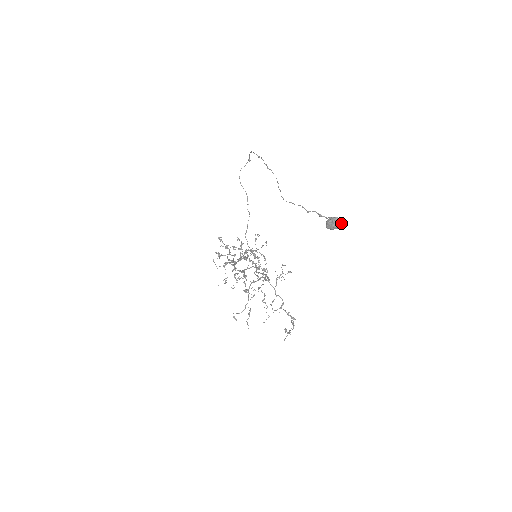
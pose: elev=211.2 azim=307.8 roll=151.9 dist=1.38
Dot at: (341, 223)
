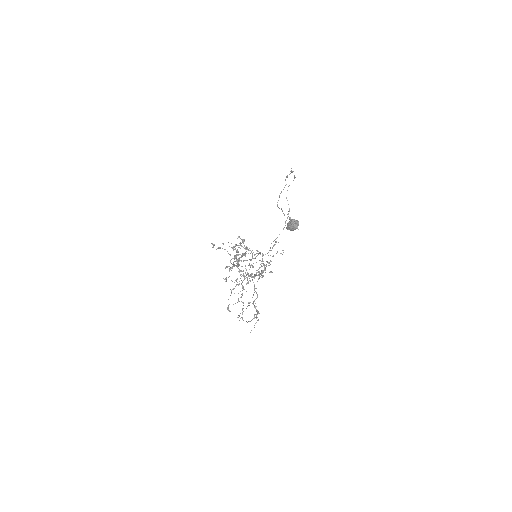
Dot at: (296, 224)
